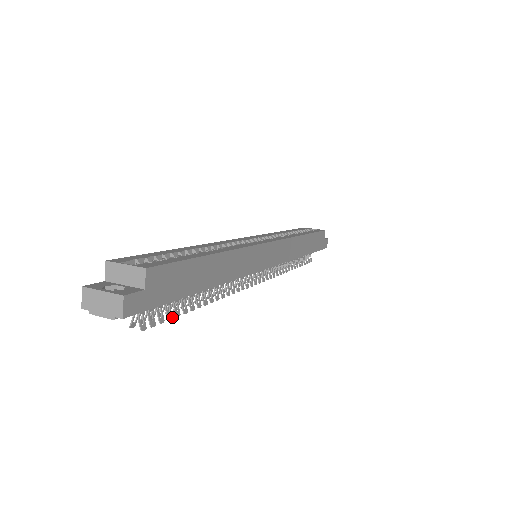
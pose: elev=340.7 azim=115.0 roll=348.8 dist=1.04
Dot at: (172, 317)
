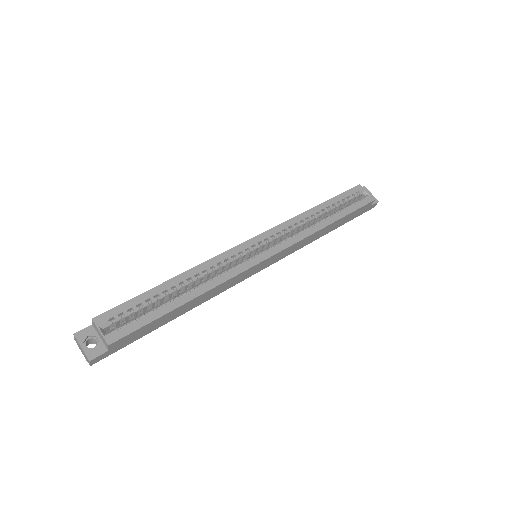
Dot at: occluded
